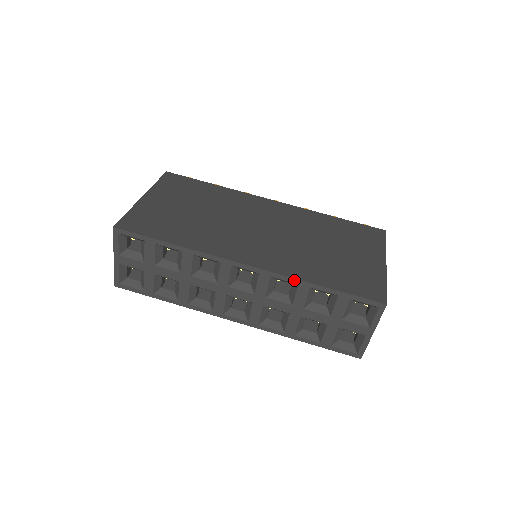
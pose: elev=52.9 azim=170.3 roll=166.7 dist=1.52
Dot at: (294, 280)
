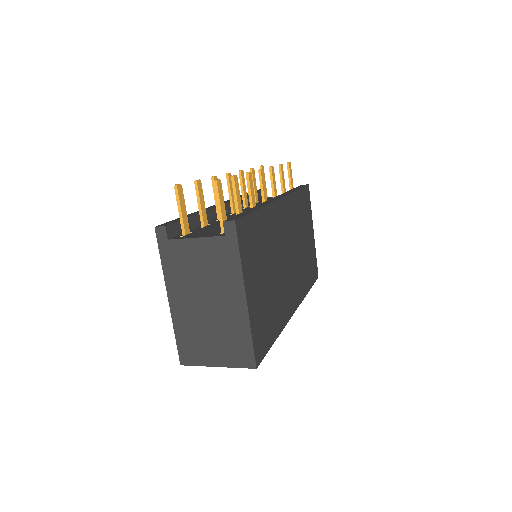
Dot at: (303, 298)
